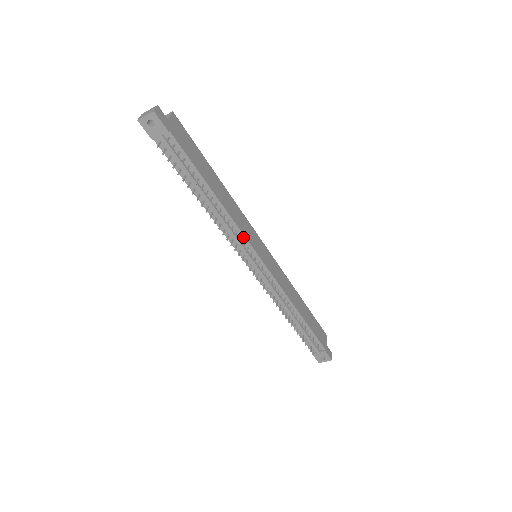
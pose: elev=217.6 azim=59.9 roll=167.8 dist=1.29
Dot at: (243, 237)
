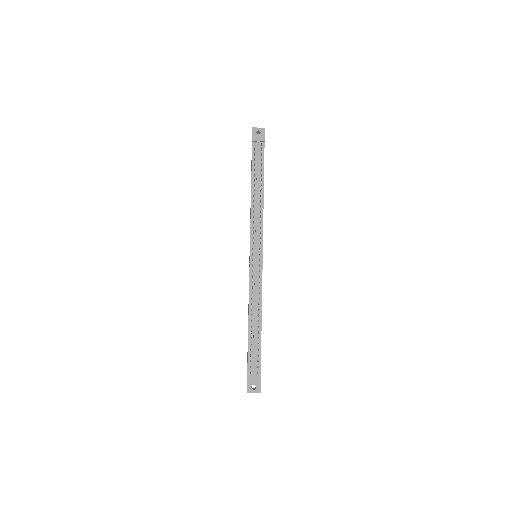
Dot at: (262, 229)
